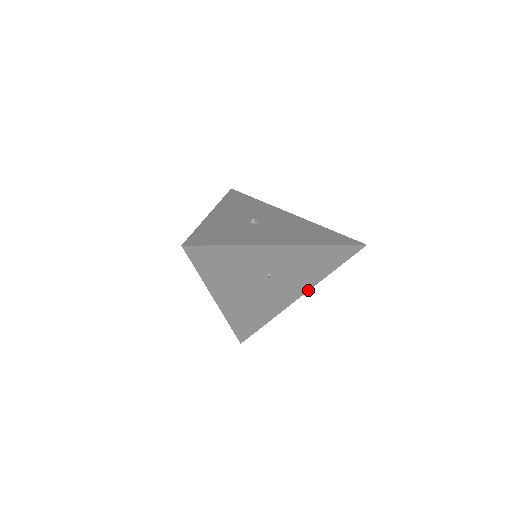
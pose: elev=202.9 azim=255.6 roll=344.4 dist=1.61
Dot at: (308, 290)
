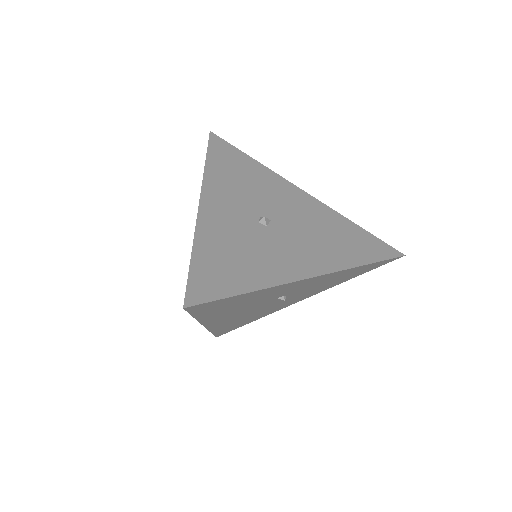
Dot at: (315, 294)
